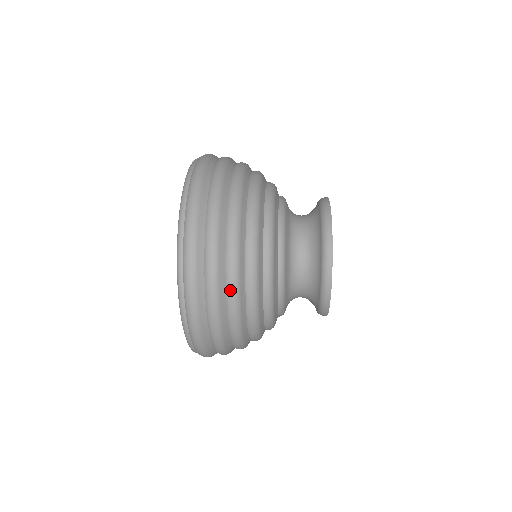
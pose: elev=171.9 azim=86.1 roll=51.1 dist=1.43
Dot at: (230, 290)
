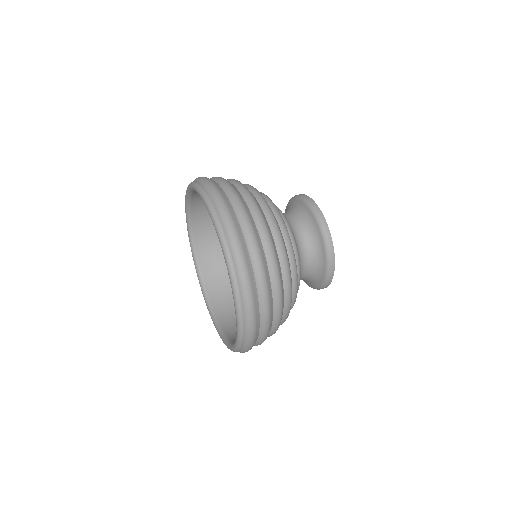
Dot at: (275, 325)
